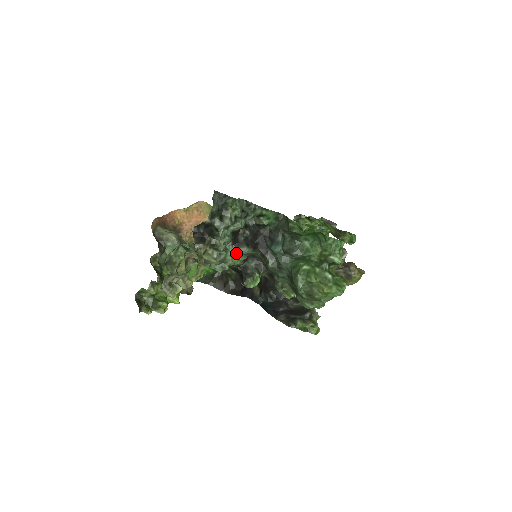
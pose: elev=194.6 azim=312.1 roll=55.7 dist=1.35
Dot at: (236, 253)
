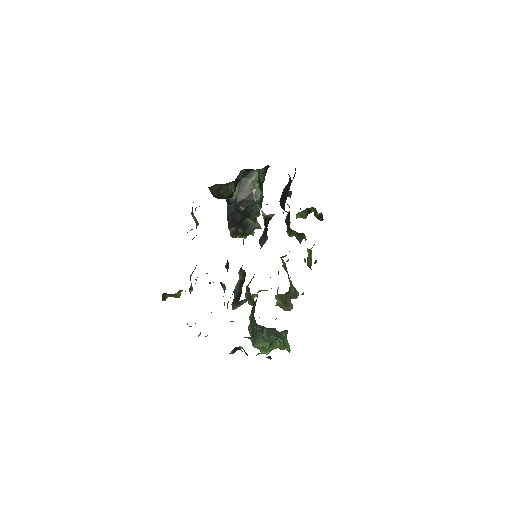
Dot at: occluded
